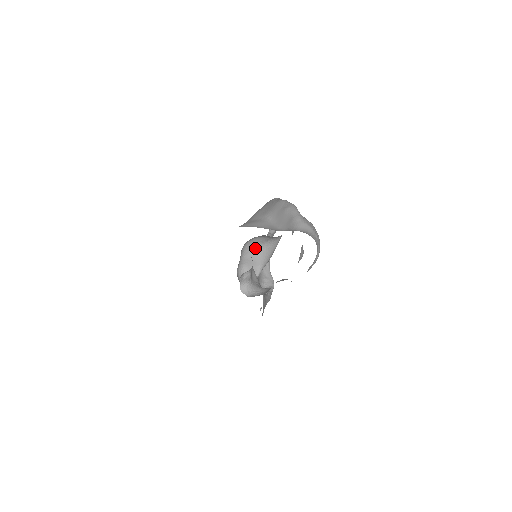
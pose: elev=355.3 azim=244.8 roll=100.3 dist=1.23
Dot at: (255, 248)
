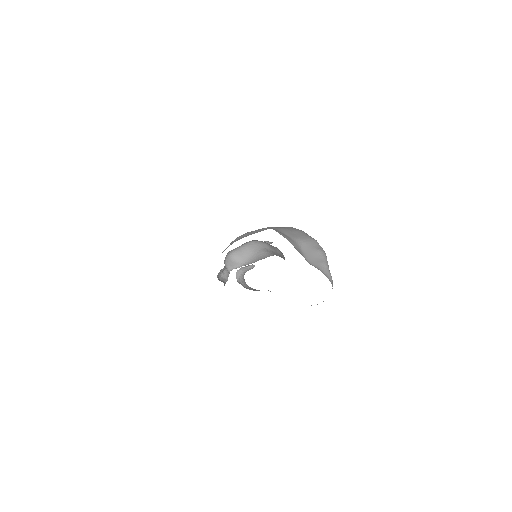
Dot at: (255, 248)
